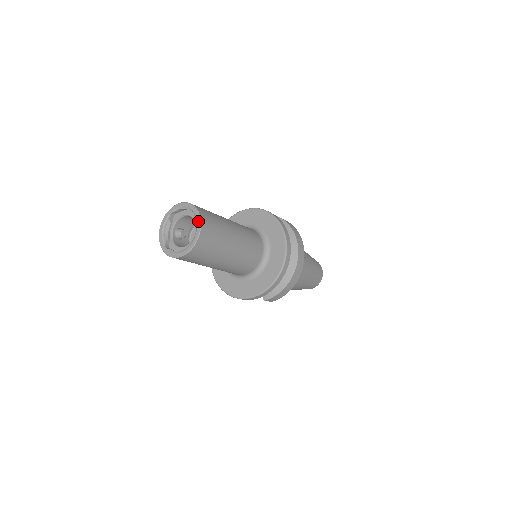
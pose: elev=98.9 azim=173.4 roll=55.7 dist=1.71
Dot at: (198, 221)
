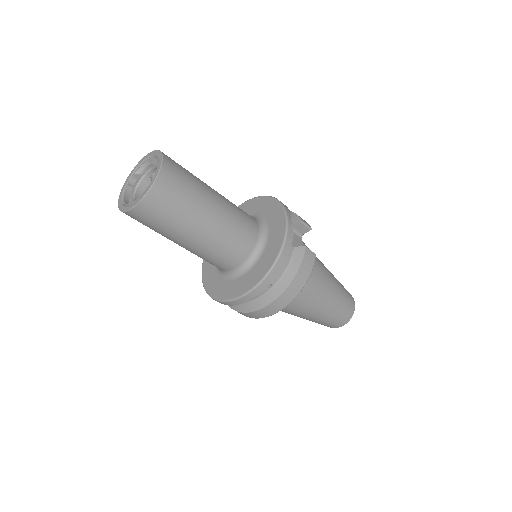
Dot at: (141, 196)
